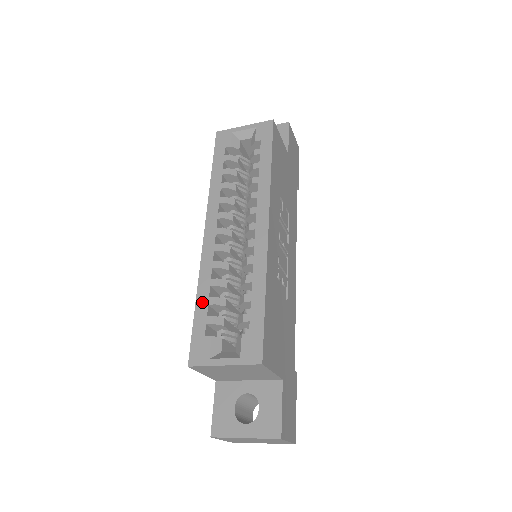
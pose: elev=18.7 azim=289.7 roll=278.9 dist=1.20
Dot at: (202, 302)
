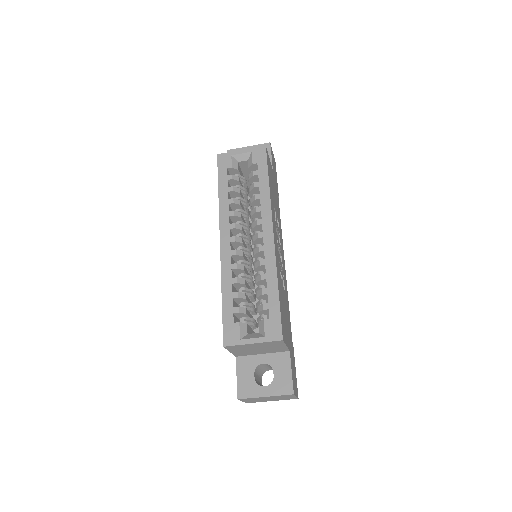
Dot at: (227, 296)
